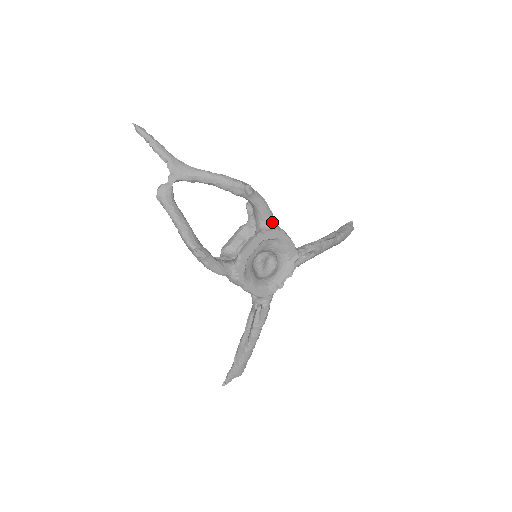
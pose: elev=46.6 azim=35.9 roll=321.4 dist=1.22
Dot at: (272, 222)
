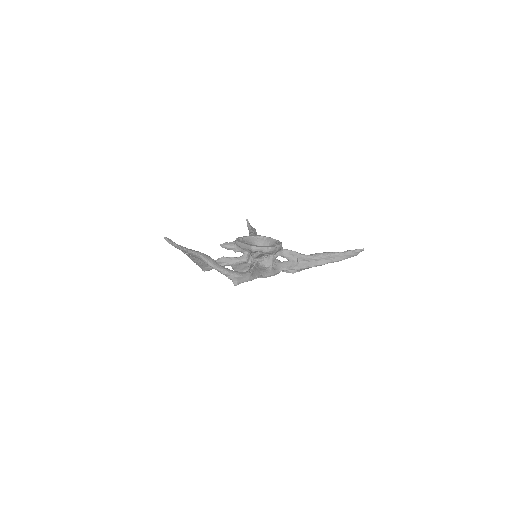
Dot at: (258, 276)
